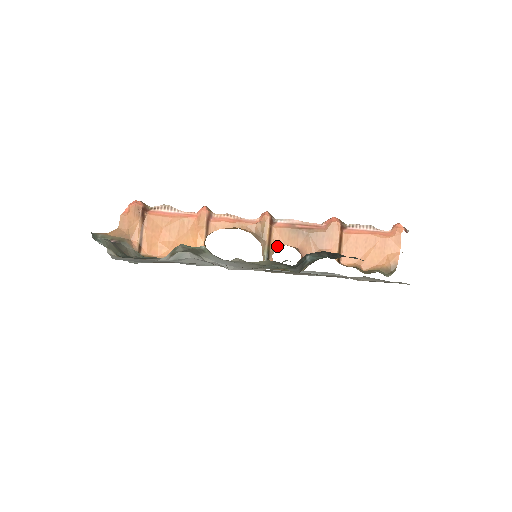
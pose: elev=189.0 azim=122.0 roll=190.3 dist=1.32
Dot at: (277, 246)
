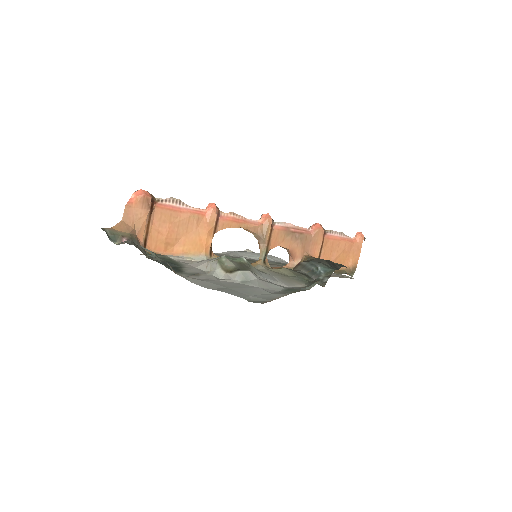
Dot at: (273, 247)
